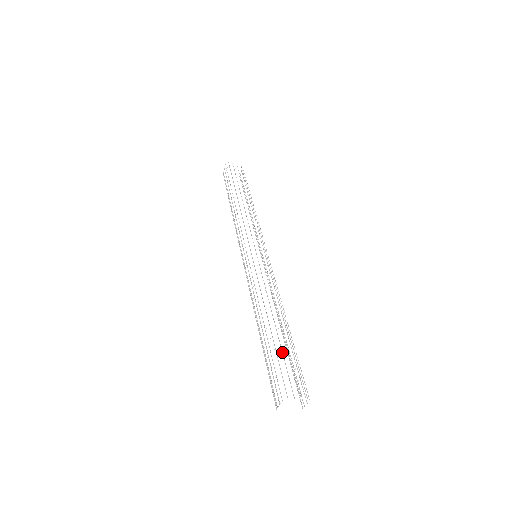
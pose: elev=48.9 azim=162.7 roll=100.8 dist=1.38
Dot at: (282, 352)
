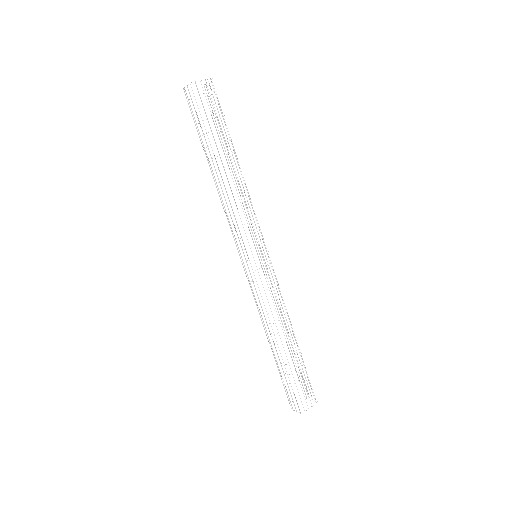
Dot at: occluded
